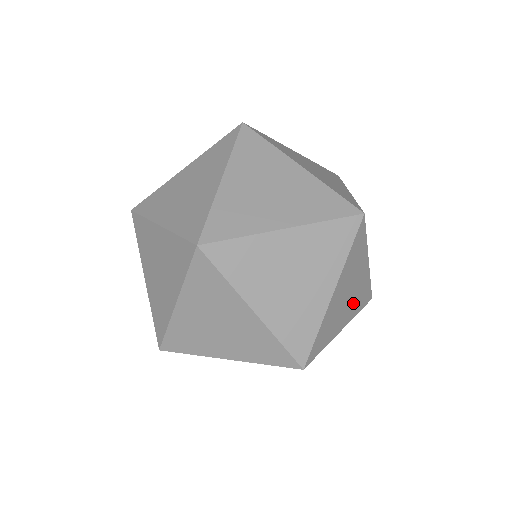
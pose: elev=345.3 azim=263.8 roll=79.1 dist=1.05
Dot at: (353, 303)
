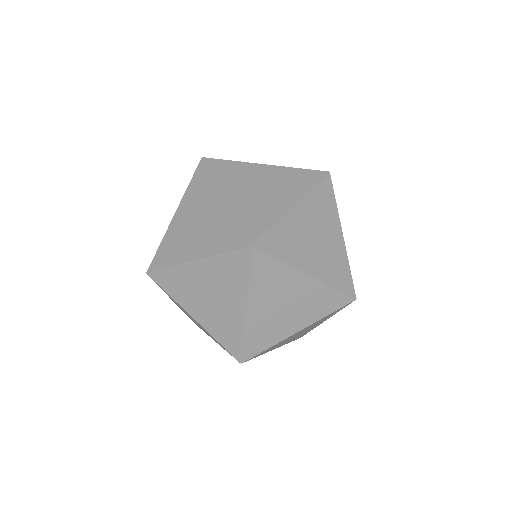
Dot at: occluded
